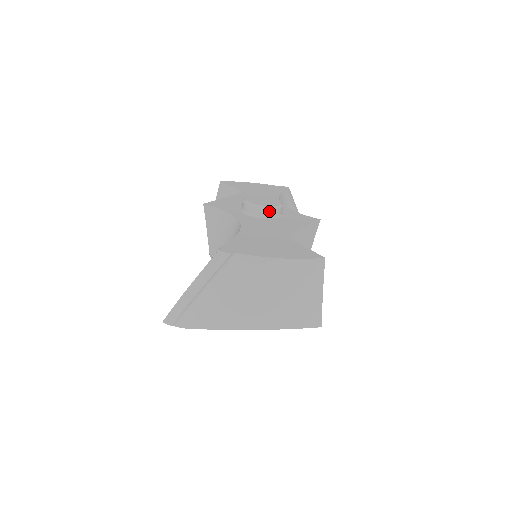
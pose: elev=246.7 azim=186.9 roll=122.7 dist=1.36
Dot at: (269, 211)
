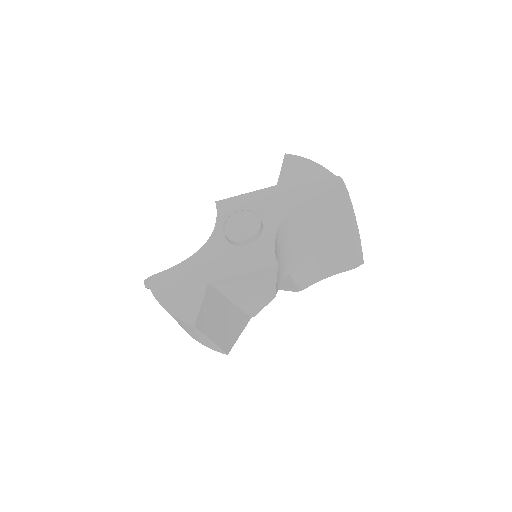
Dot at: (232, 241)
